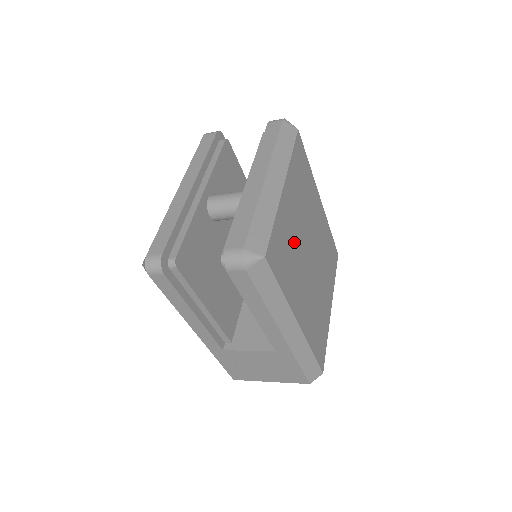
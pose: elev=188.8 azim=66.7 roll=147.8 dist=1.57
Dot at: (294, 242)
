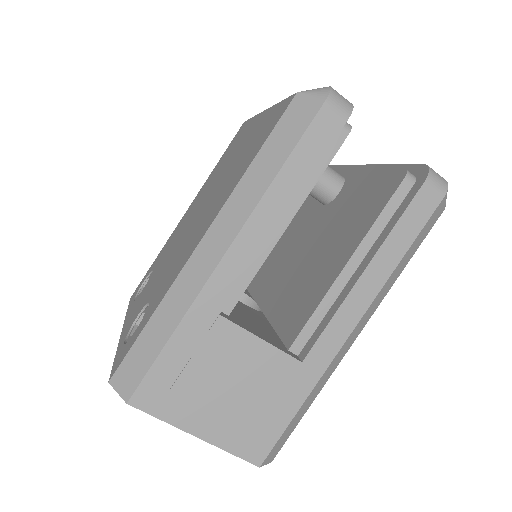
Dot at: occluded
